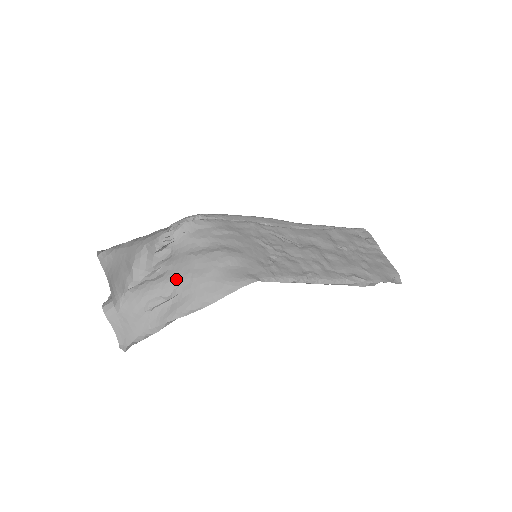
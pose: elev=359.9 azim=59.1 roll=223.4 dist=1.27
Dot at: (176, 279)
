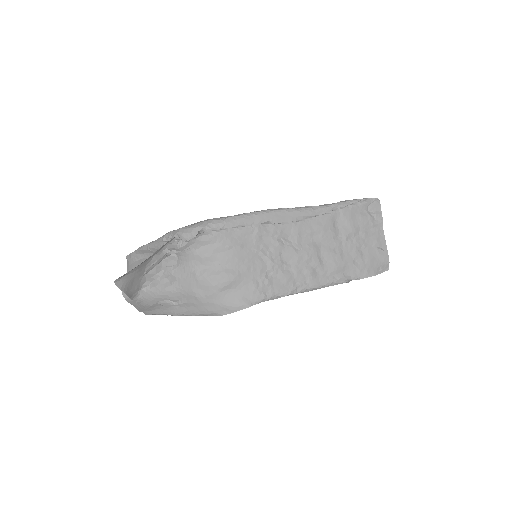
Dot at: (182, 292)
